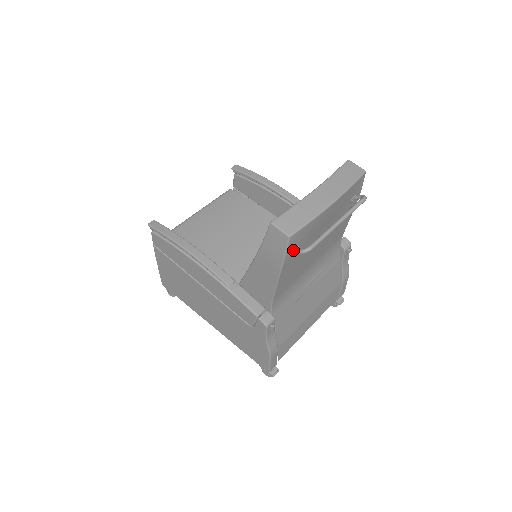
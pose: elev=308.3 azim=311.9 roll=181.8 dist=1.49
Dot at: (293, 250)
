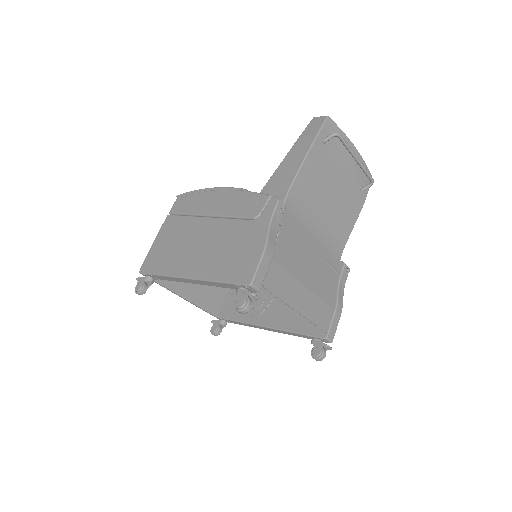
Dot at: (324, 139)
